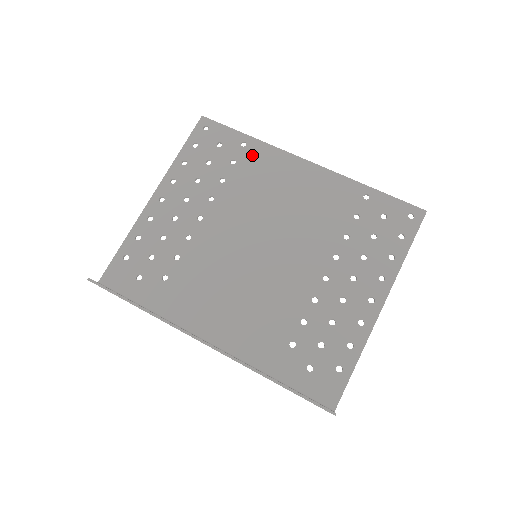
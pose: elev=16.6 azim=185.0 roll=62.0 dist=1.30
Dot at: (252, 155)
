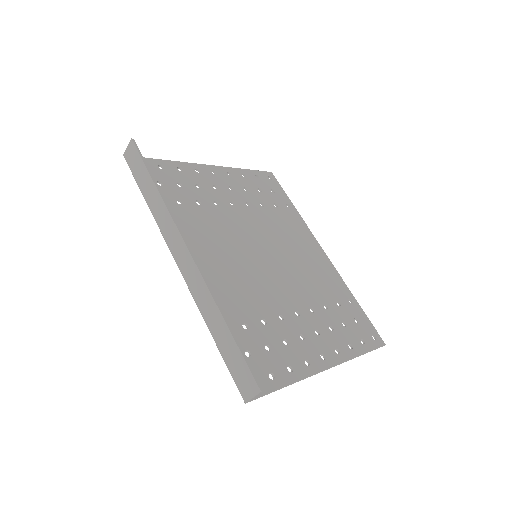
Dot at: (290, 214)
